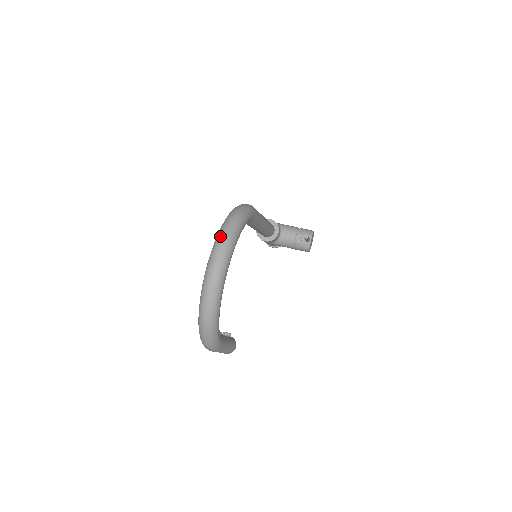
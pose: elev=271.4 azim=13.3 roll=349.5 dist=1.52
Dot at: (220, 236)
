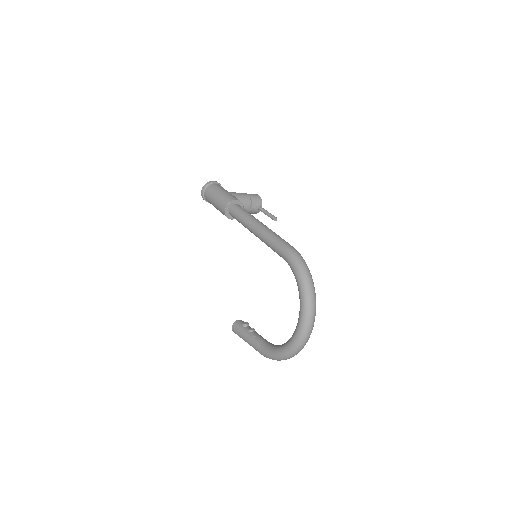
Dot at: (310, 304)
